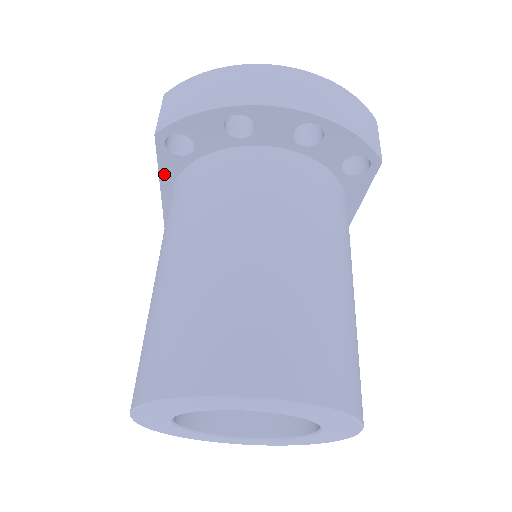
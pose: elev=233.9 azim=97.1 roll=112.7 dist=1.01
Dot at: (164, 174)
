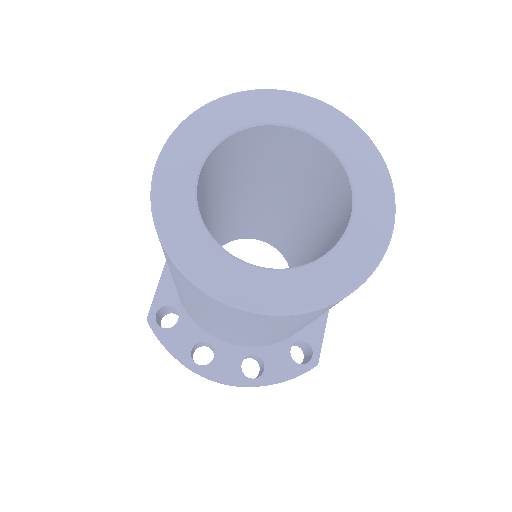
Dot at: occluded
